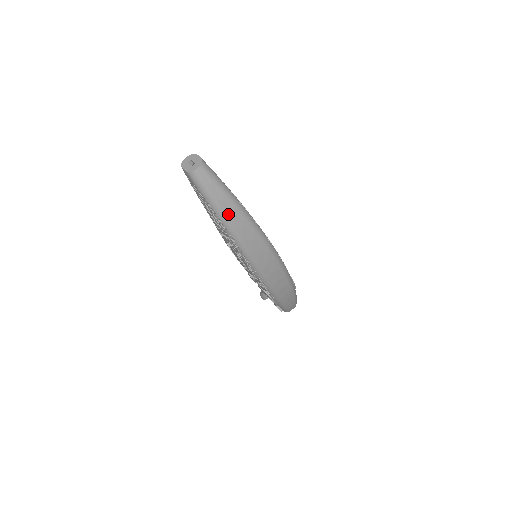
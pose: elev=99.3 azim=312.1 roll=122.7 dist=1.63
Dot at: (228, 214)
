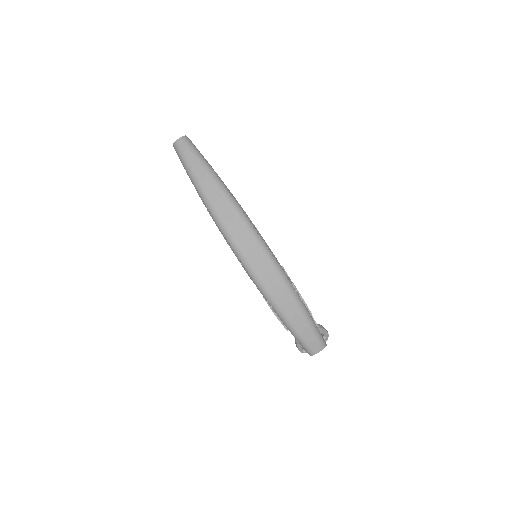
Dot at: (200, 178)
